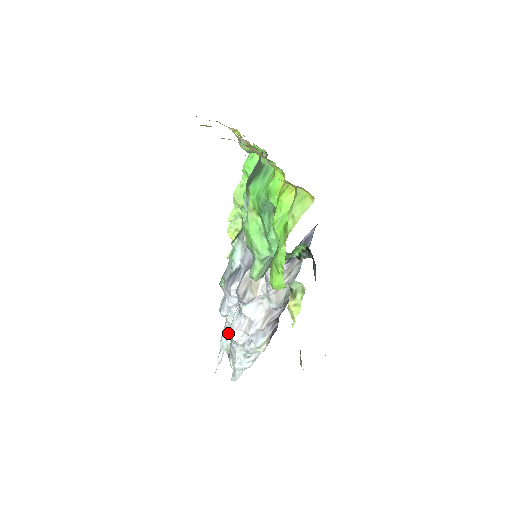
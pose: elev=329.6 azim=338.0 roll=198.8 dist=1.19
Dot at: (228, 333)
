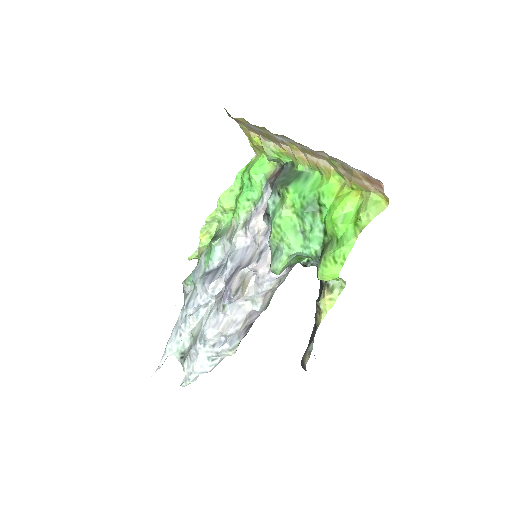
Dot at: (181, 335)
